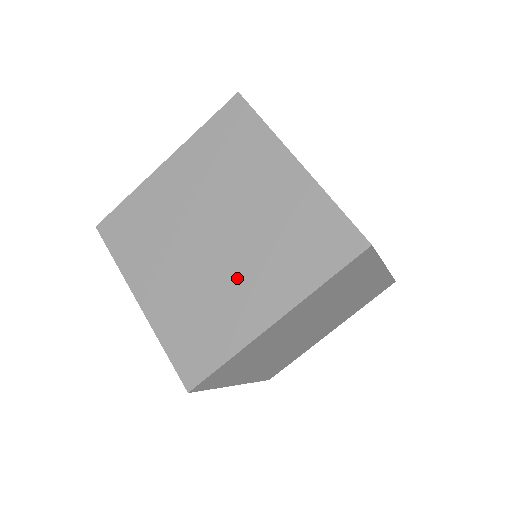
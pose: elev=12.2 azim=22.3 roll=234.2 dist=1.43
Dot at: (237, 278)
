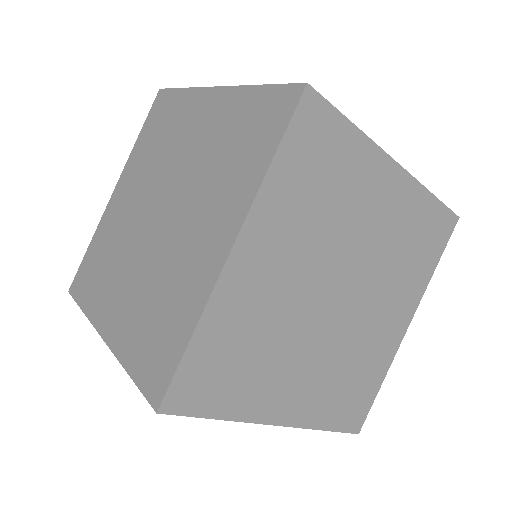
Dot at: (372, 318)
